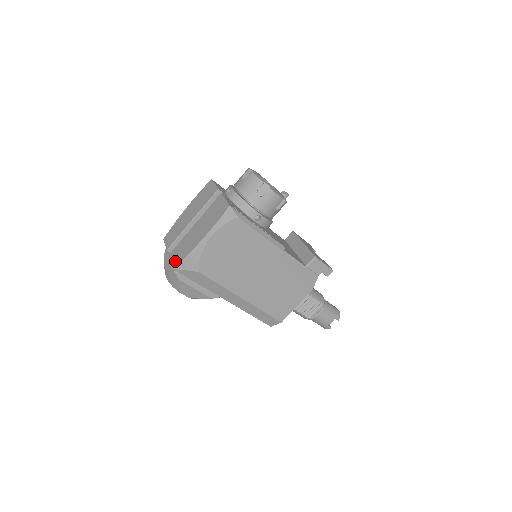
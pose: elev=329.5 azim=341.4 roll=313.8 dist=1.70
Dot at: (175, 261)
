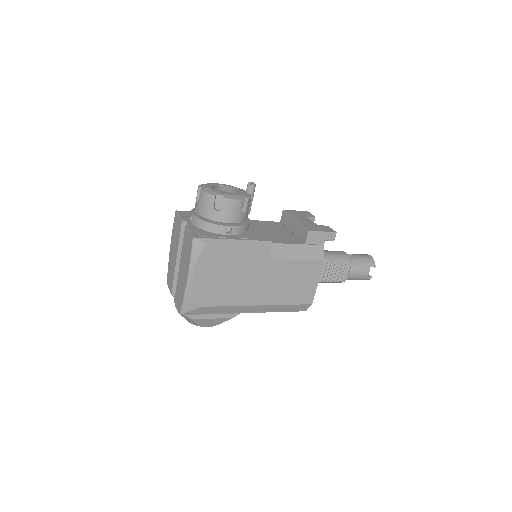
Dot at: (178, 306)
